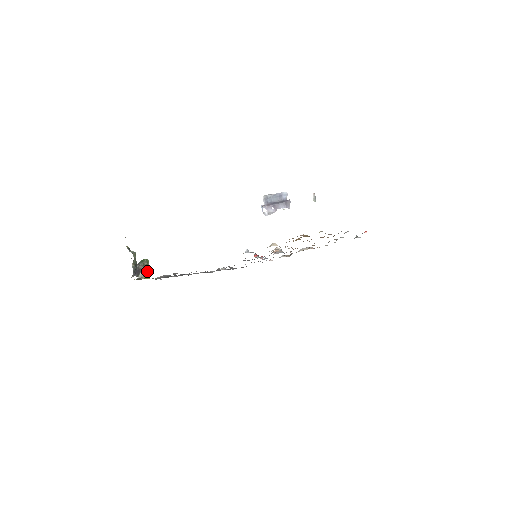
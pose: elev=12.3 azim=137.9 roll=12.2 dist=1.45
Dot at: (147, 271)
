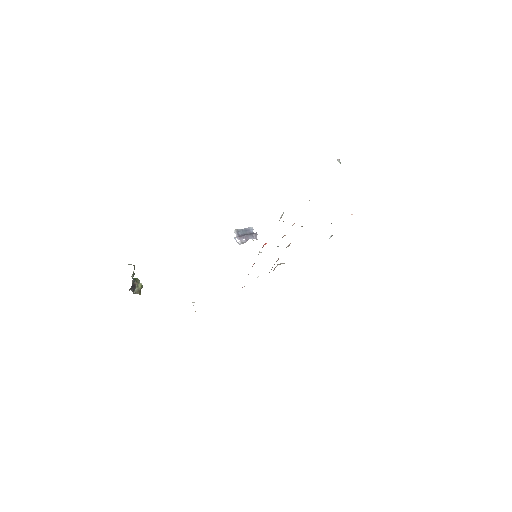
Dot at: (141, 288)
